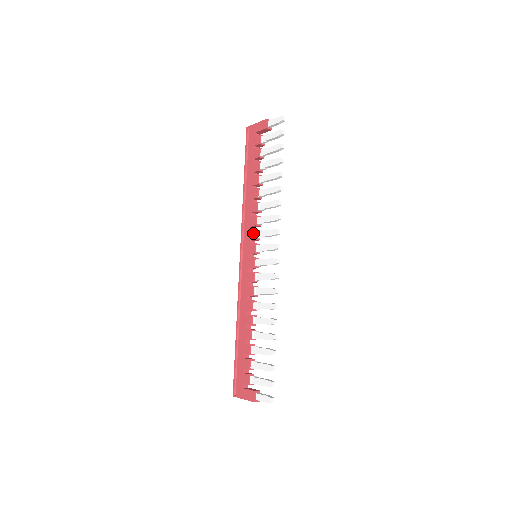
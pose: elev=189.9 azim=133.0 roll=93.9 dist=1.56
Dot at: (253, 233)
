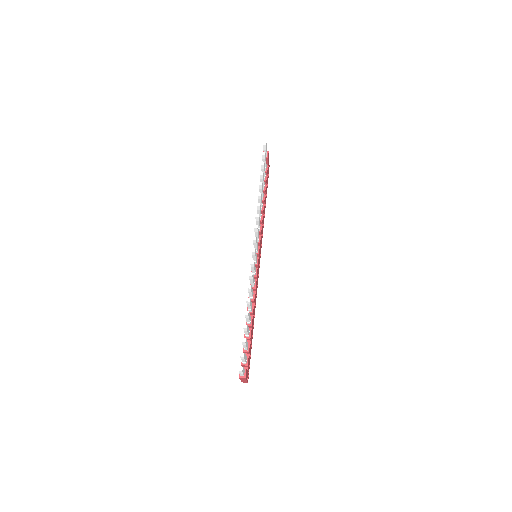
Dot at: occluded
